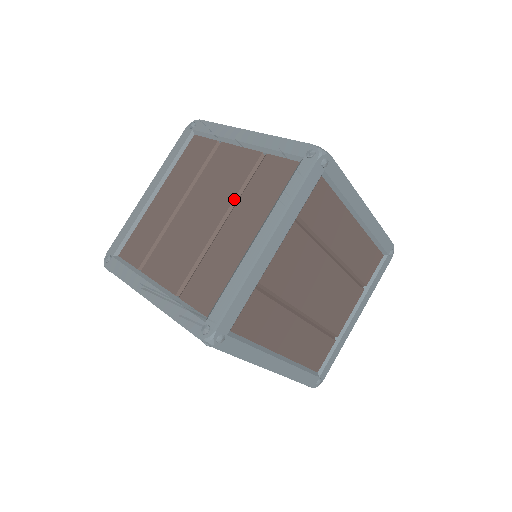
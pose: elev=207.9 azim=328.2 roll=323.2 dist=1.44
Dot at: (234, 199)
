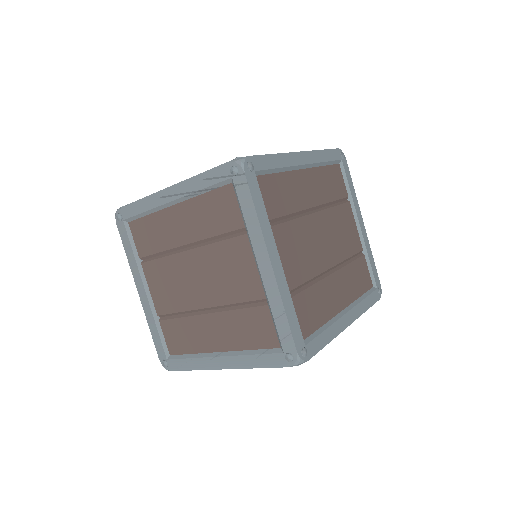
Dot at: (224, 305)
